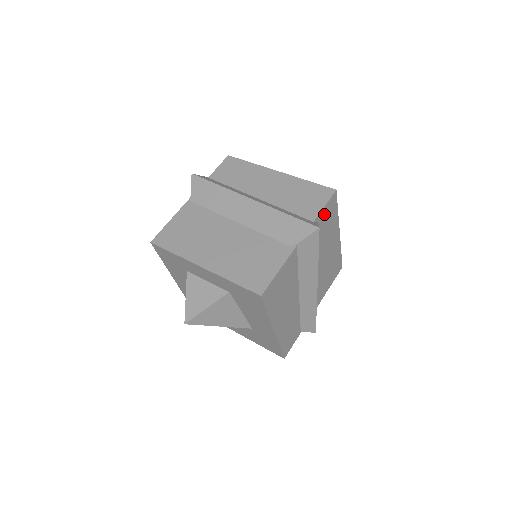
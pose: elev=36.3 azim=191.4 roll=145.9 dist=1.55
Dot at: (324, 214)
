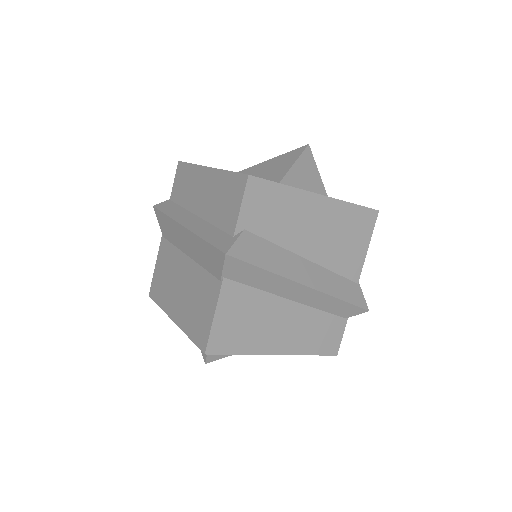
Dot at: (251, 213)
